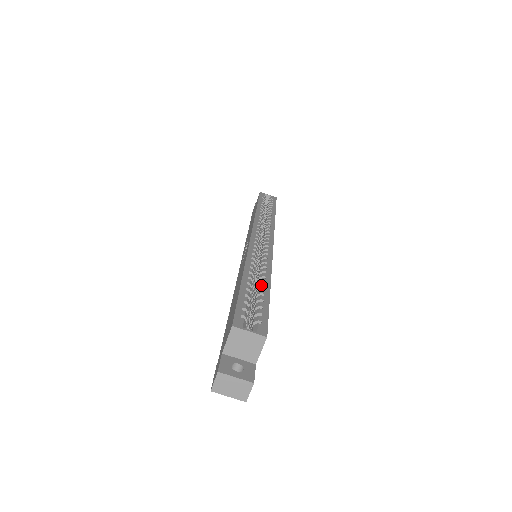
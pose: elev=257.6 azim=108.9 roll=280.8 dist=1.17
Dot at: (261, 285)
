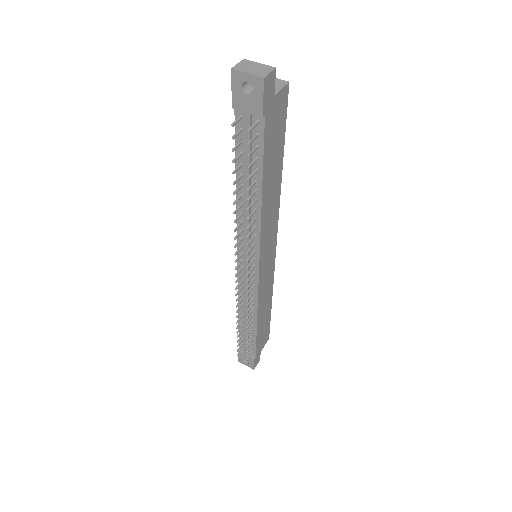
Dot at: occluded
